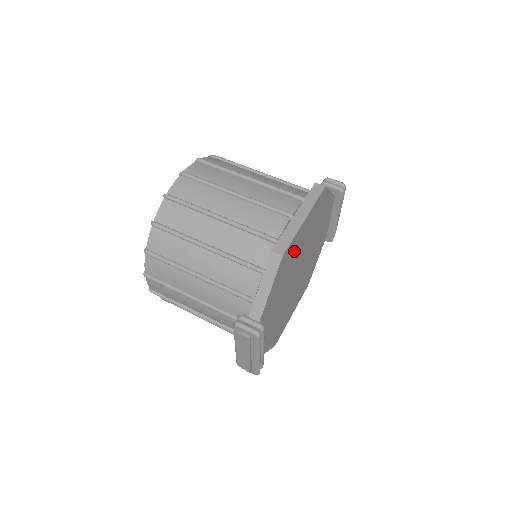
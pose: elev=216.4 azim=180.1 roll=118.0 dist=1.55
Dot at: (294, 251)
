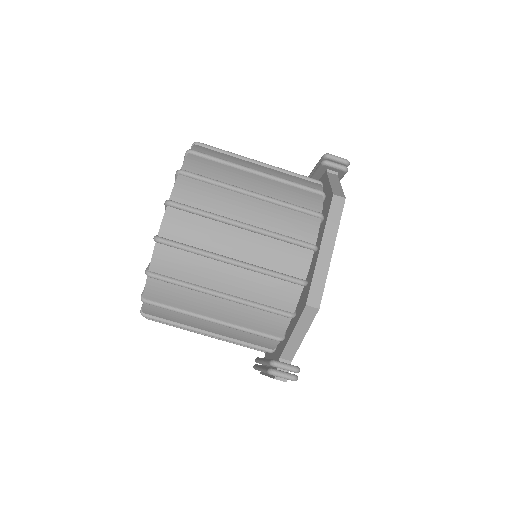
Dot at: occluded
